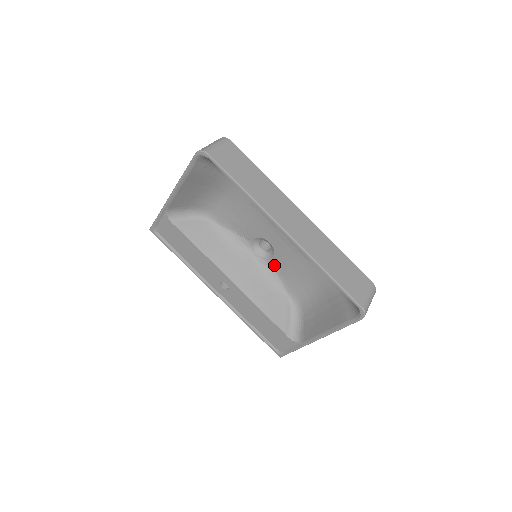
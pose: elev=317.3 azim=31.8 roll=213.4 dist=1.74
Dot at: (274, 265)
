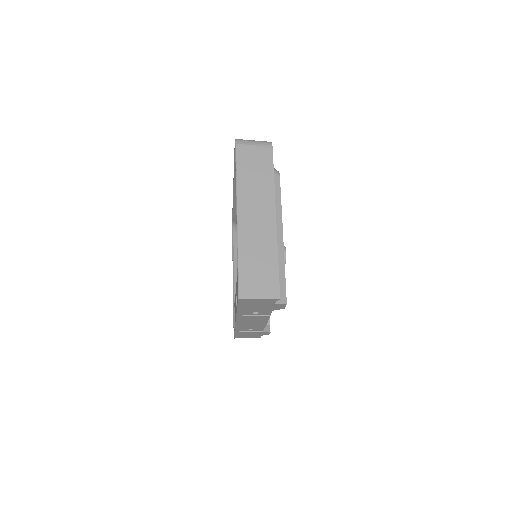
Dot at: occluded
